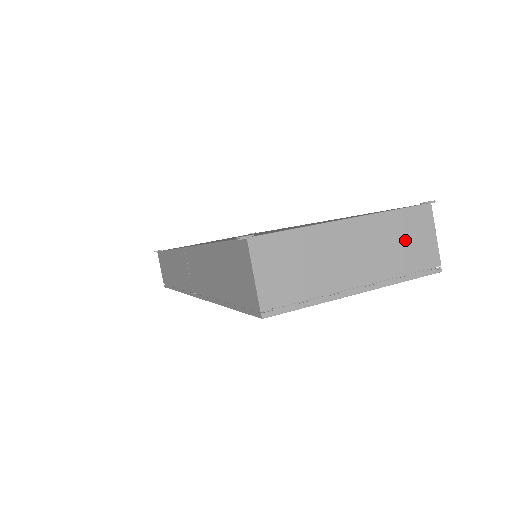
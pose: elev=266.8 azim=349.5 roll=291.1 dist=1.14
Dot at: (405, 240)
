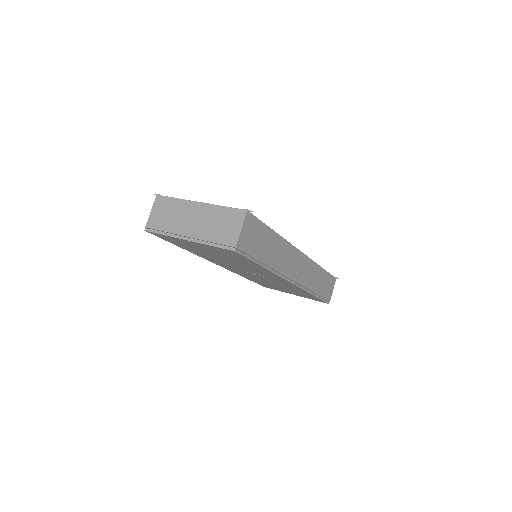
Dot at: (222, 224)
